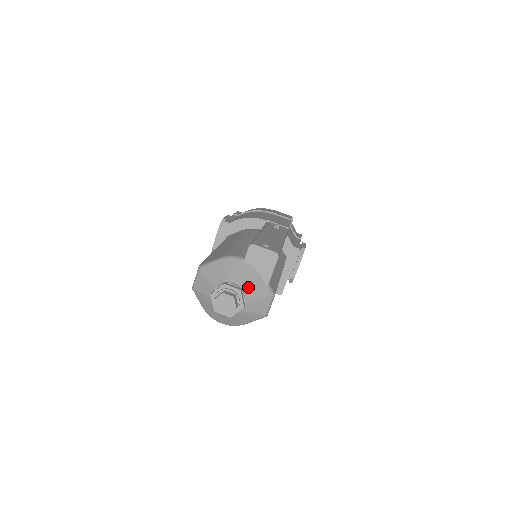
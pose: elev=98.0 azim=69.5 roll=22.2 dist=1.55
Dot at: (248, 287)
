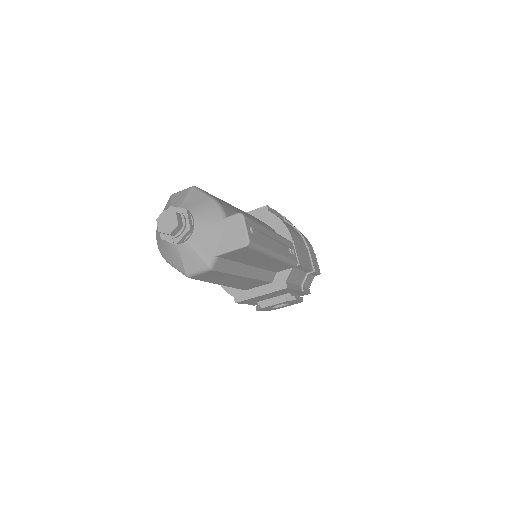
Dot at: (200, 236)
